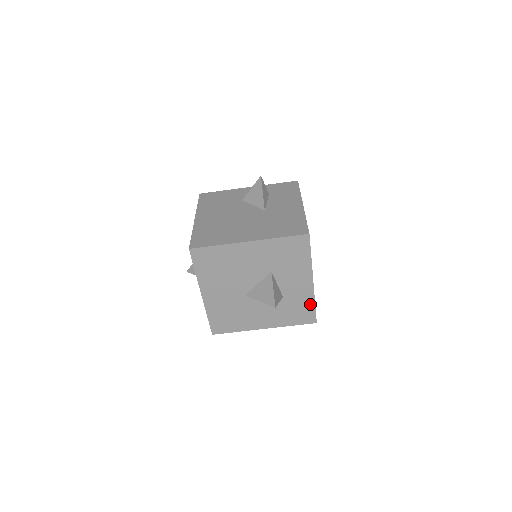
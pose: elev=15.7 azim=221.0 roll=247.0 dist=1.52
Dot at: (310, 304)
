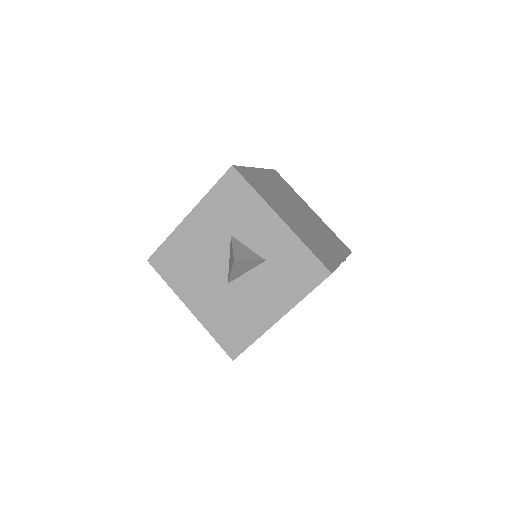
Dot at: (302, 251)
